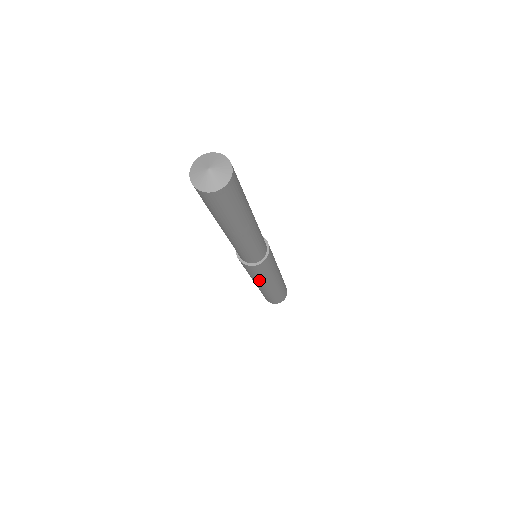
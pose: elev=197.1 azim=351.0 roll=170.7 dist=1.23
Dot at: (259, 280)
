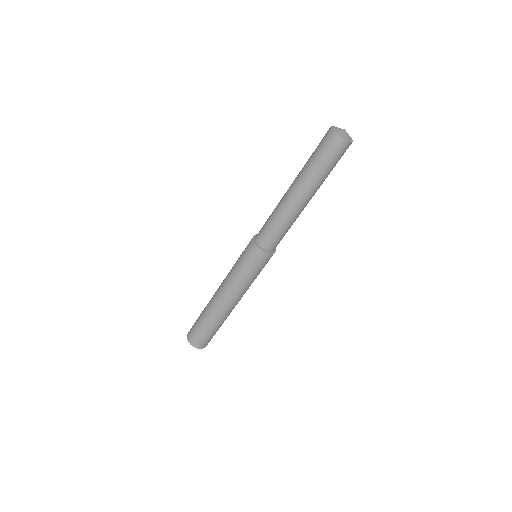
Dot at: (242, 284)
